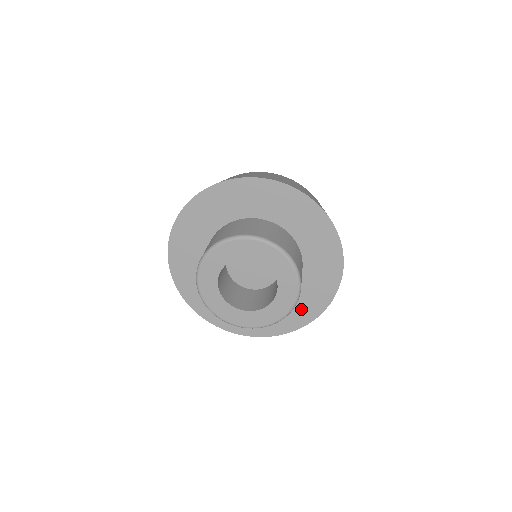
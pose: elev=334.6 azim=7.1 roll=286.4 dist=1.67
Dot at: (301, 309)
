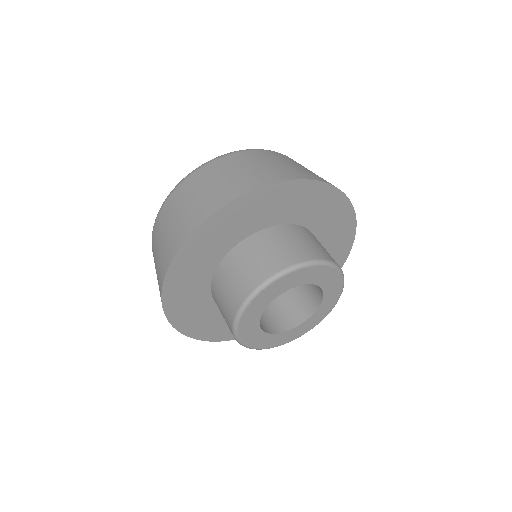
Dot at: occluded
